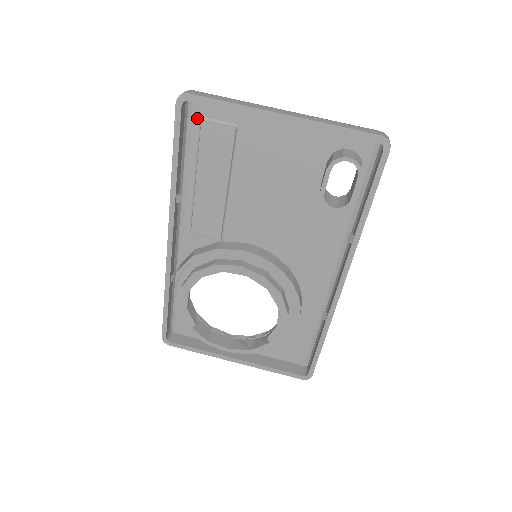
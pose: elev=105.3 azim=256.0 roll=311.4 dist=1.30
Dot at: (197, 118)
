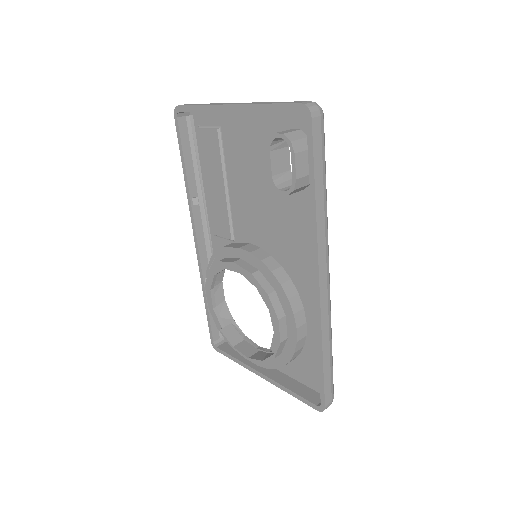
Dot at: (197, 128)
